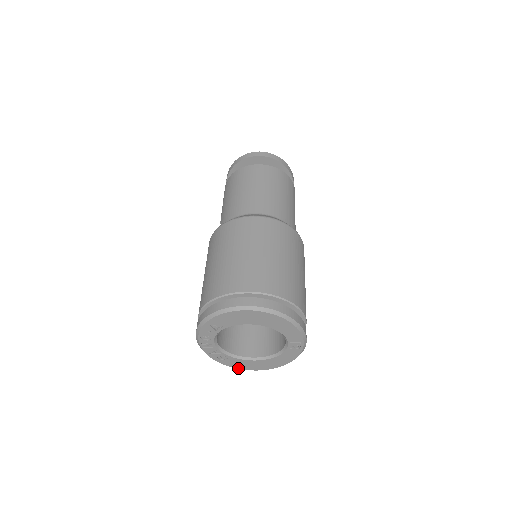
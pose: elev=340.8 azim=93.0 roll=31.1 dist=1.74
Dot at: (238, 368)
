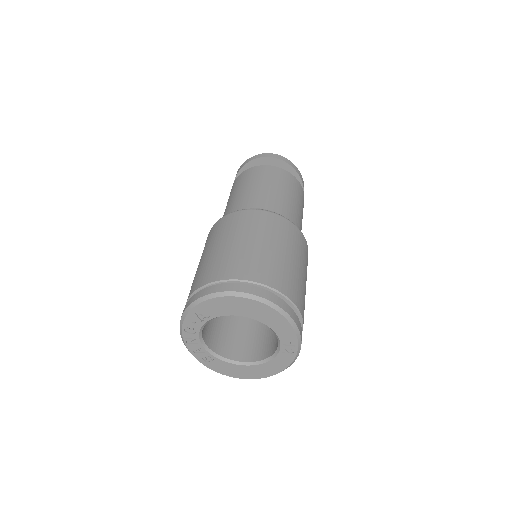
Dot at: (224, 374)
